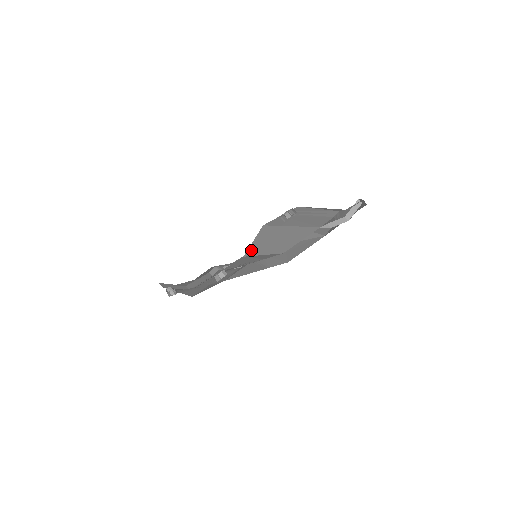
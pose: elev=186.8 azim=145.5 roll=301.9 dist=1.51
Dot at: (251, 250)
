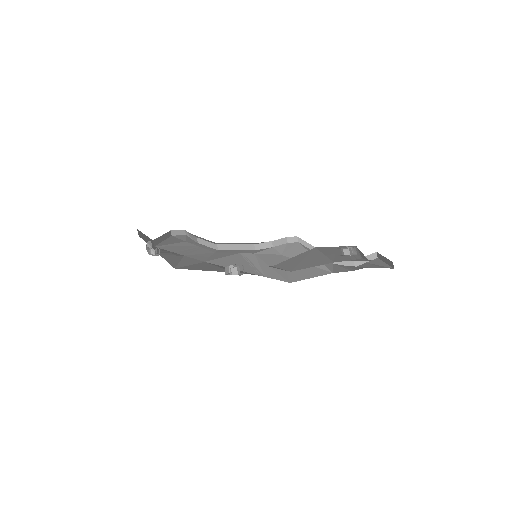
Dot at: (282, 263)
